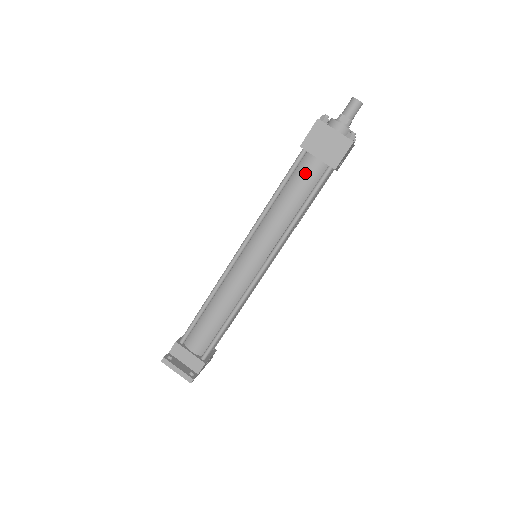
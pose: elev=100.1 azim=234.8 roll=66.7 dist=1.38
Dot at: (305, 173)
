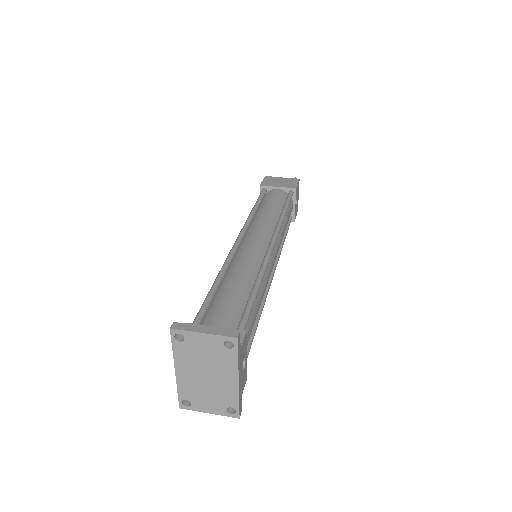
Dot at: (273, 195)
